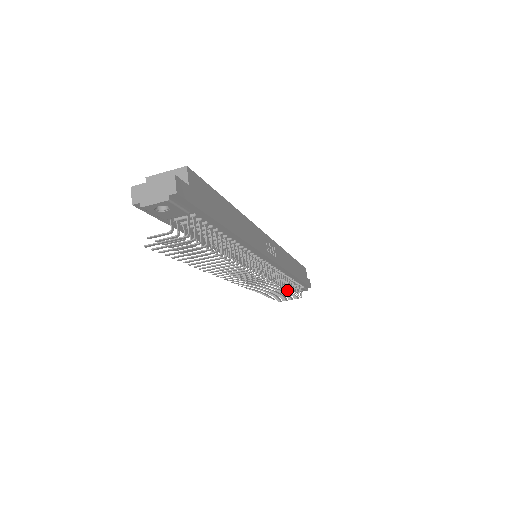
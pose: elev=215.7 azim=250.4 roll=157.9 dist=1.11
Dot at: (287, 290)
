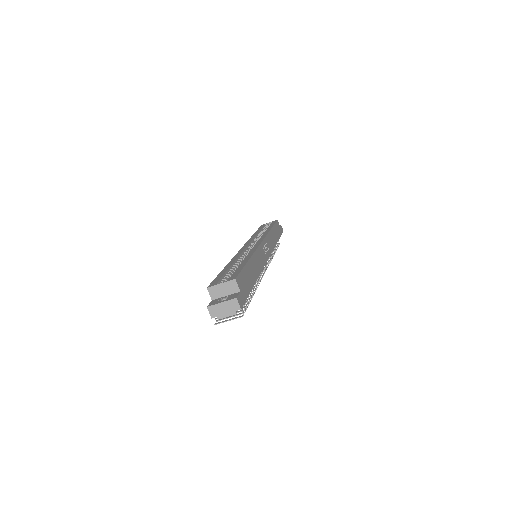
Dot at: occluded
